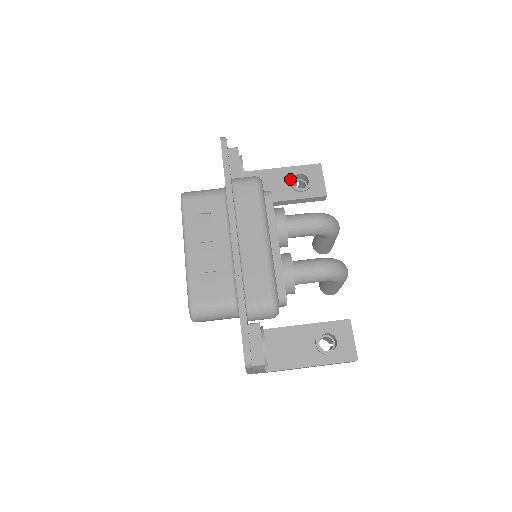
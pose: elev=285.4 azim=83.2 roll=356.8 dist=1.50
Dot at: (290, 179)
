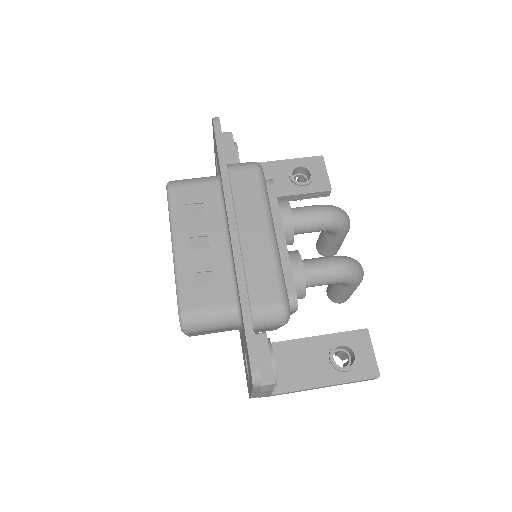
Dot at: (289, 172)
